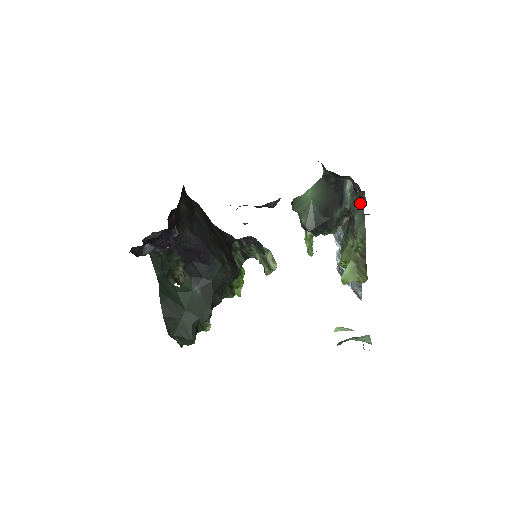
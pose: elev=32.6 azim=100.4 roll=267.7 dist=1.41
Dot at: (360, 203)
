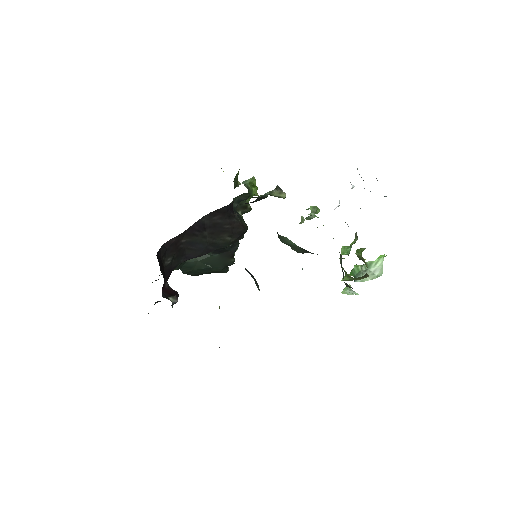
Dot at: occluded
